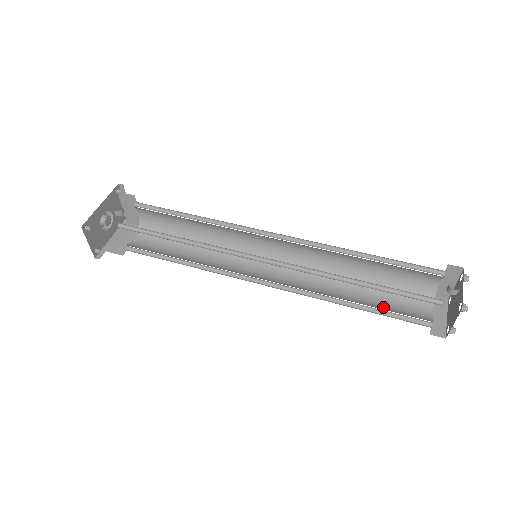
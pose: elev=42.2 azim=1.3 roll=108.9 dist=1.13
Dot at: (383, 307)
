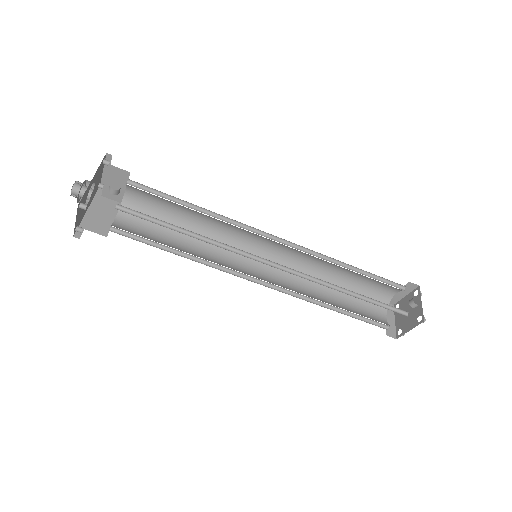
Dot at: (354, 311)
